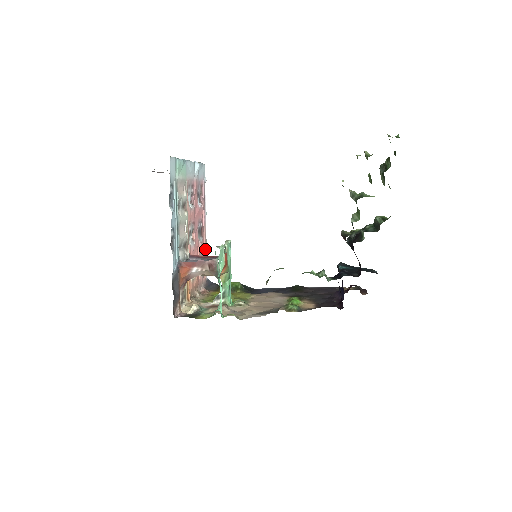
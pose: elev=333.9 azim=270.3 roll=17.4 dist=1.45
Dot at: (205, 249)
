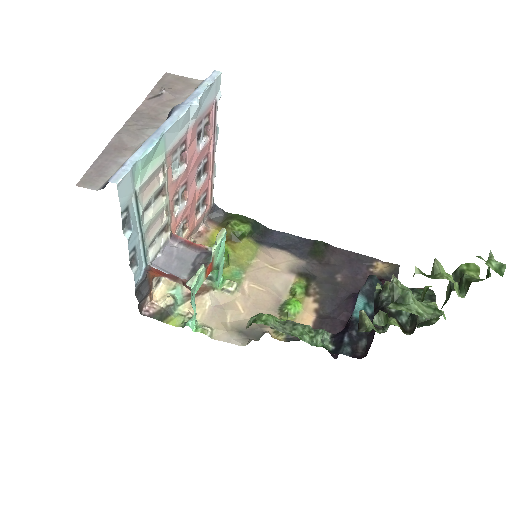
Dot at: (212, 178)
